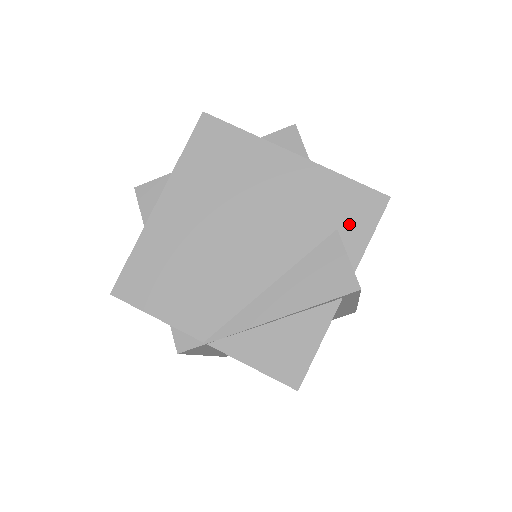
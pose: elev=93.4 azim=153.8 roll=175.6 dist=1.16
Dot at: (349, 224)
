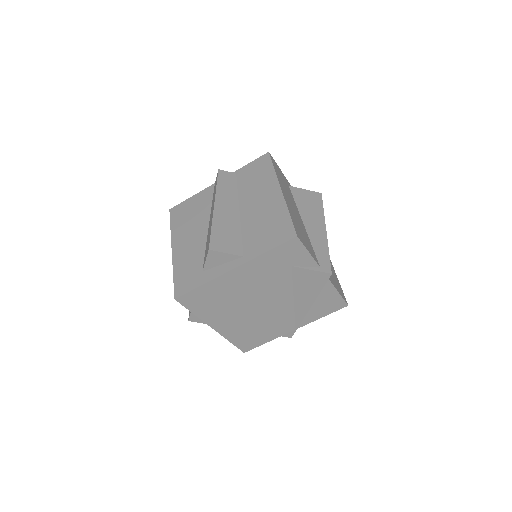
Dot at: (294, 260)
